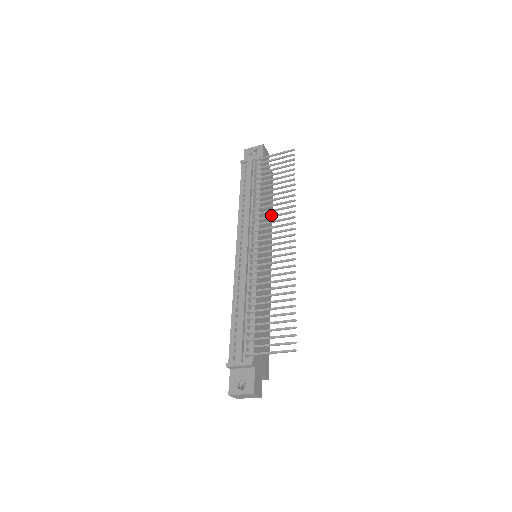
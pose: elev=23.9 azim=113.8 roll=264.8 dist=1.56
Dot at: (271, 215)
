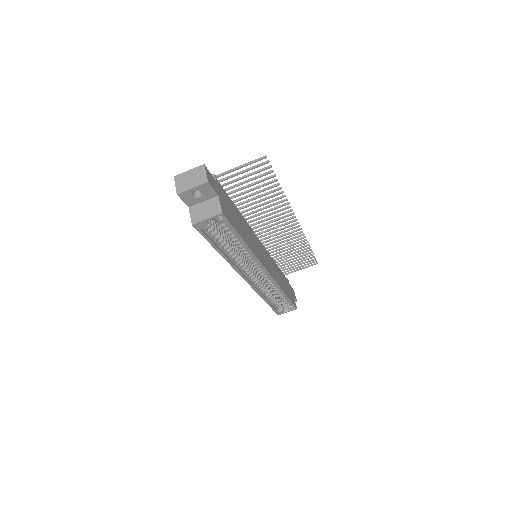
Dot at: (282, 242)
